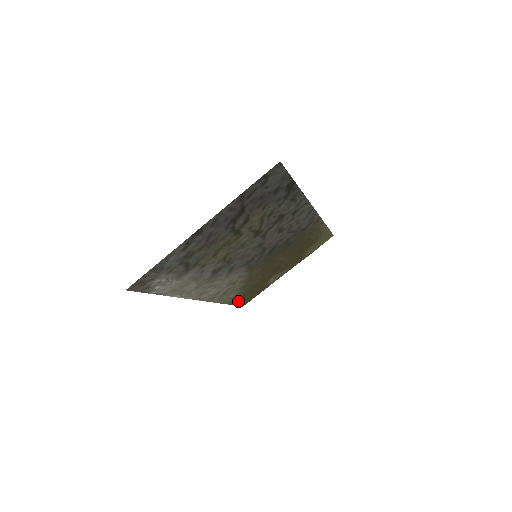
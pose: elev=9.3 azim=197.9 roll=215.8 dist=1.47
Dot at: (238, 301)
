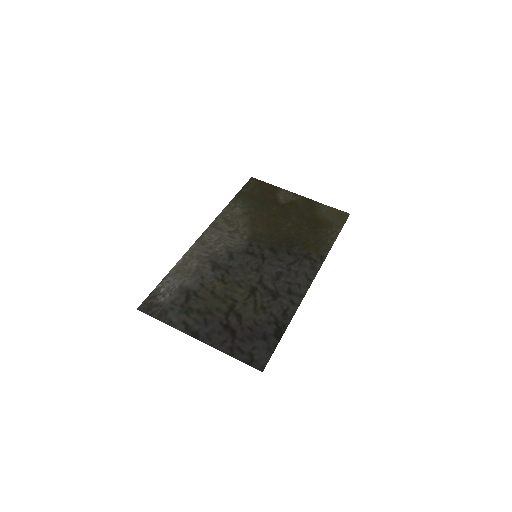
Dot at: (245, 192)
